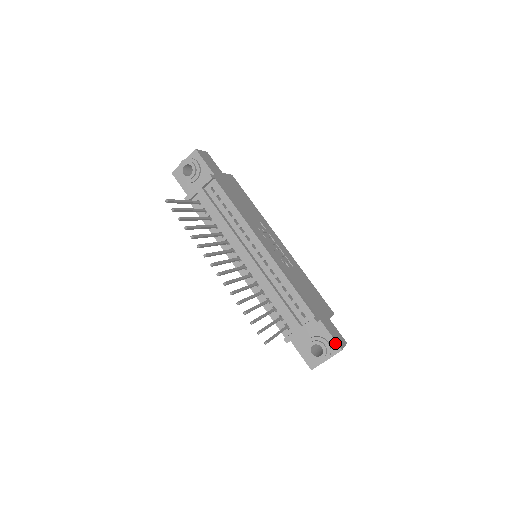
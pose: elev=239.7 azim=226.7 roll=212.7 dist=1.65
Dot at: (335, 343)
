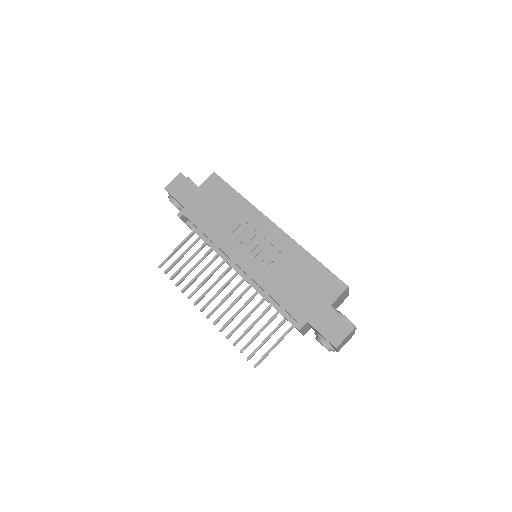
Dot at: occluded
